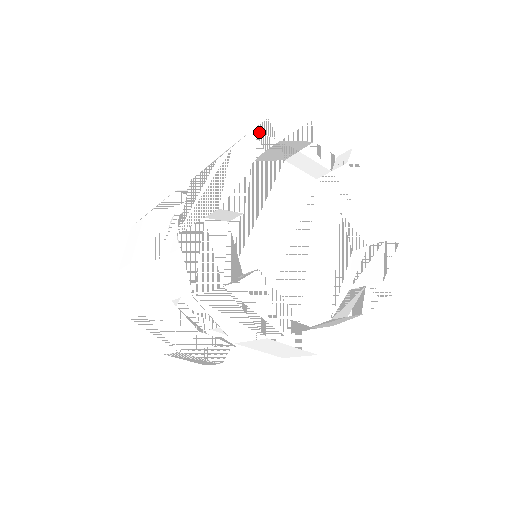
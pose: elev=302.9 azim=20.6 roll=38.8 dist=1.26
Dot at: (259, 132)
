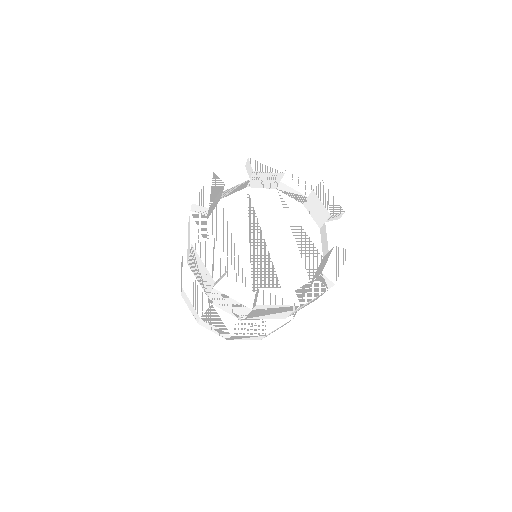
Dot at: (194, 211)
